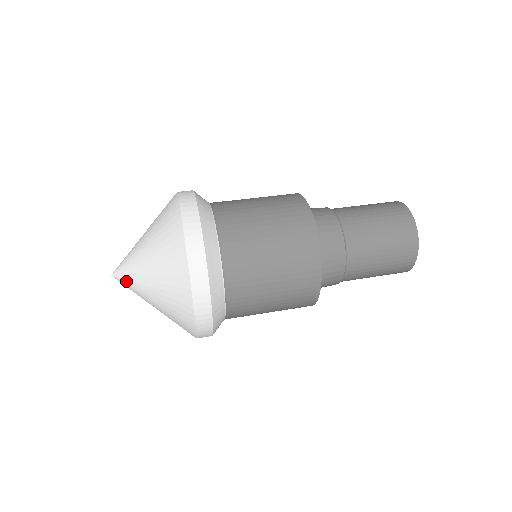
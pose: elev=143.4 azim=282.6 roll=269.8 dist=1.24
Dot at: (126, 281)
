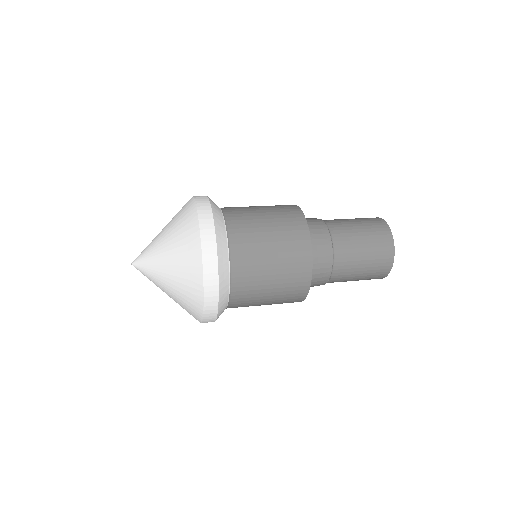
Dot at: (144, 268)
